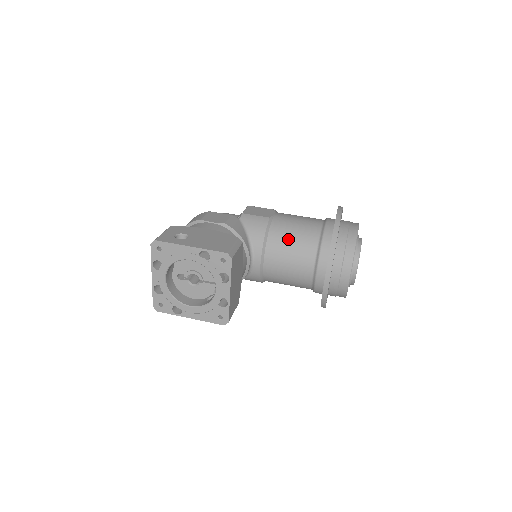
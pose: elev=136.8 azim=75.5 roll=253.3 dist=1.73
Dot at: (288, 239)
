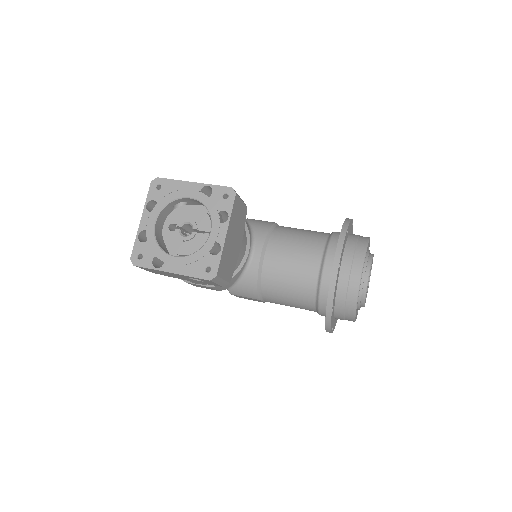
Dot at: (294, 235)
